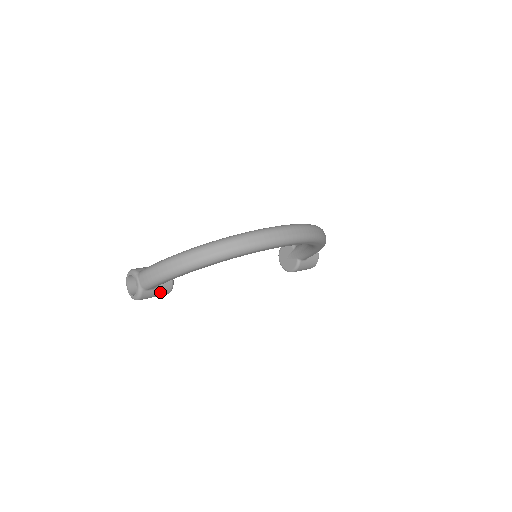
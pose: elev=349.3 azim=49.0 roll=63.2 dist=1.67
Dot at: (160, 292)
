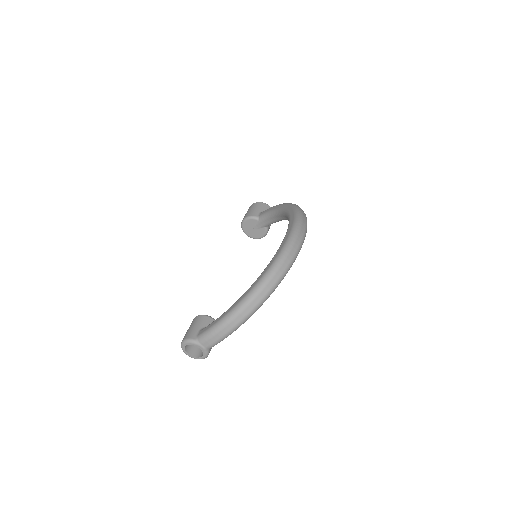
Dot at: occluded
